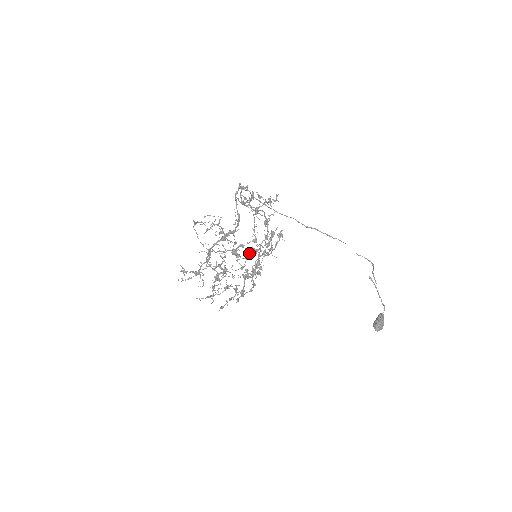
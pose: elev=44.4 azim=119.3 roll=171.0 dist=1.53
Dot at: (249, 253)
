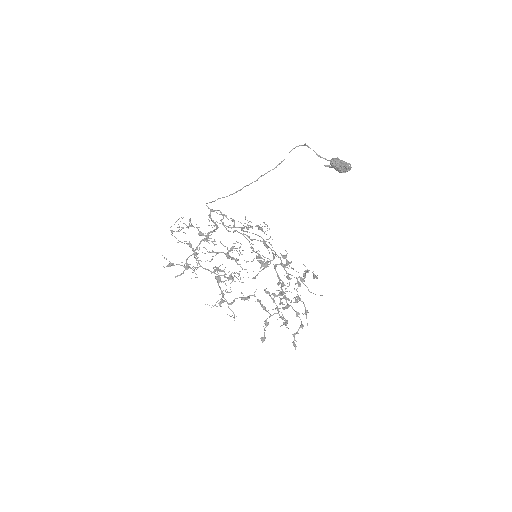
Dot at: occluded
